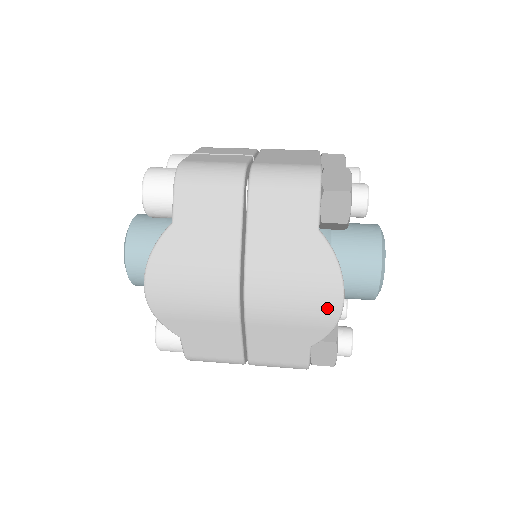
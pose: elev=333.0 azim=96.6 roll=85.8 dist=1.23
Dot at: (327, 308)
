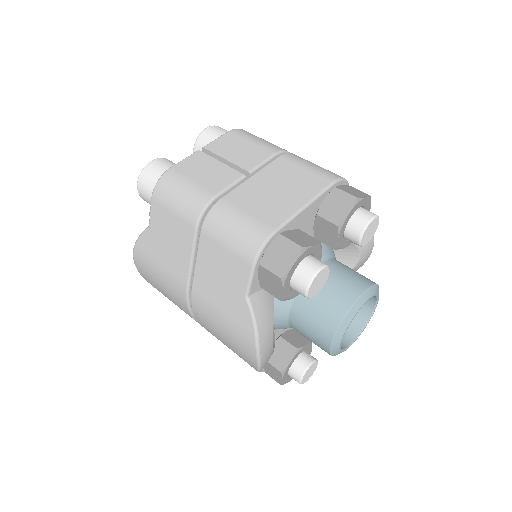
Dot at: (248, 358)
